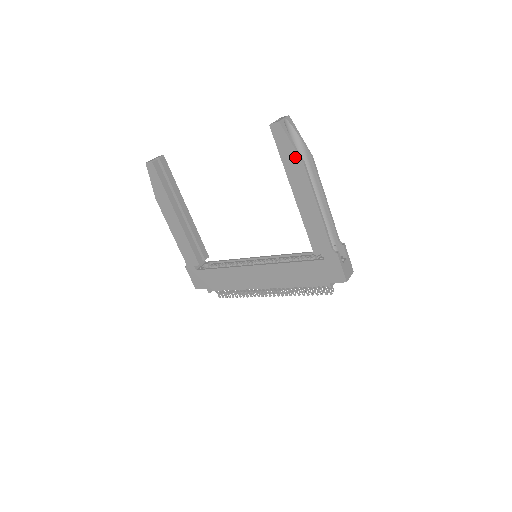
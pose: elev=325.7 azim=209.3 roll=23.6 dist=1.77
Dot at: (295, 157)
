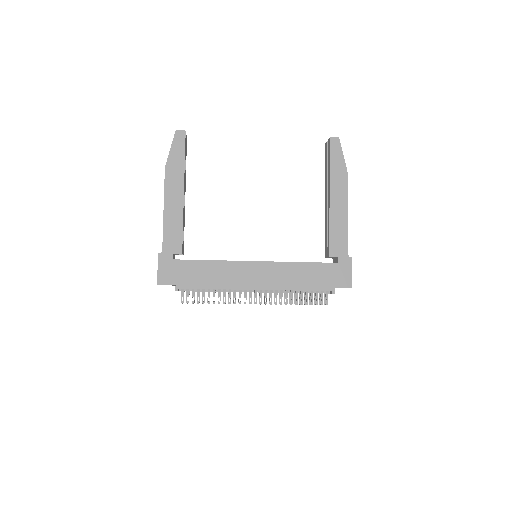
Dot at: (343, 167)
